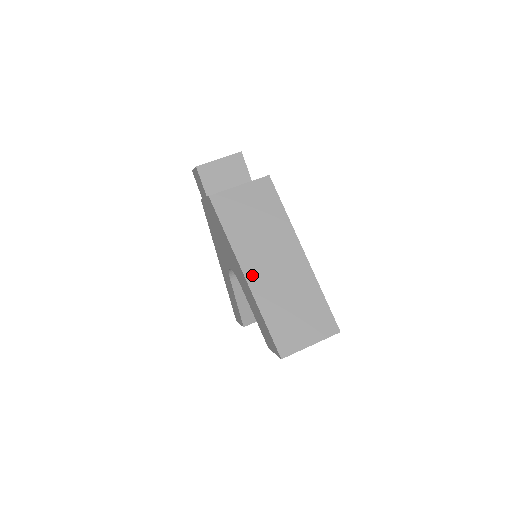
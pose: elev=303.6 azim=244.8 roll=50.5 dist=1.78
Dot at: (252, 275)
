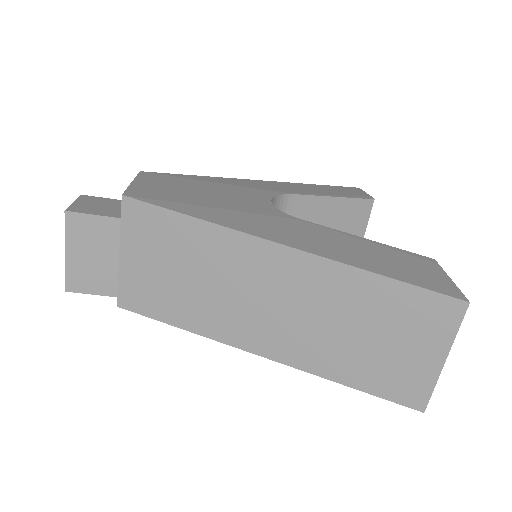
Dot at: (267, 347)
